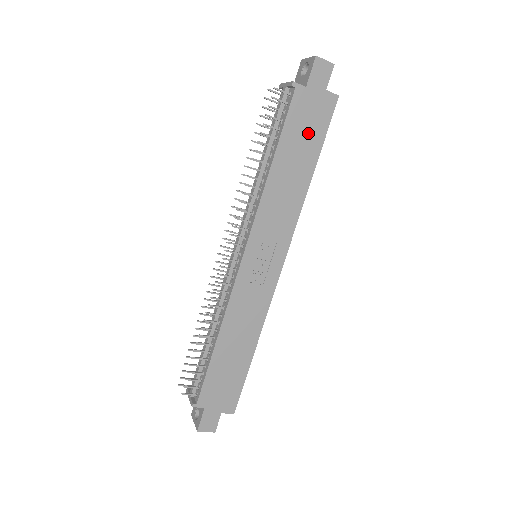
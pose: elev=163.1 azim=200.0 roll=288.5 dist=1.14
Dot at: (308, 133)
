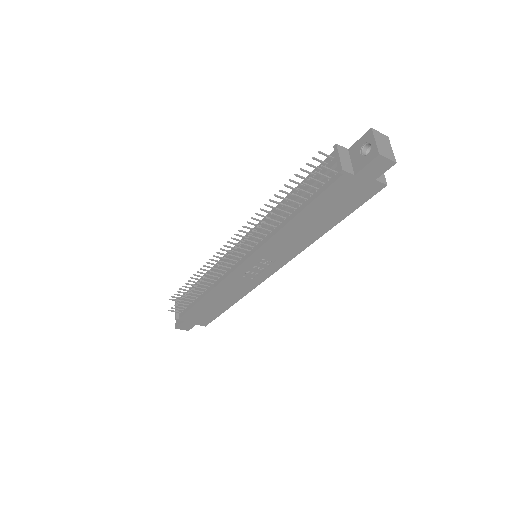
Dot at: (339, 205)
